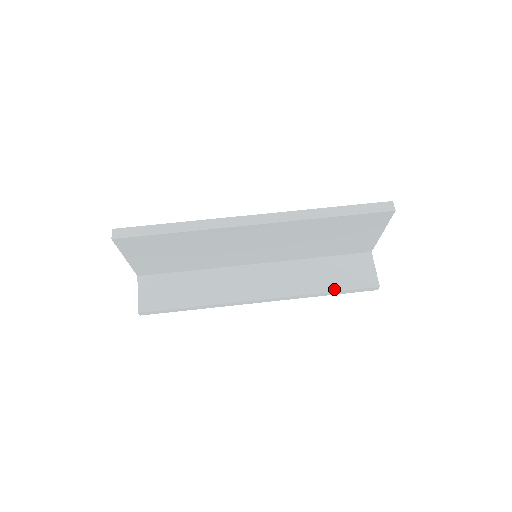
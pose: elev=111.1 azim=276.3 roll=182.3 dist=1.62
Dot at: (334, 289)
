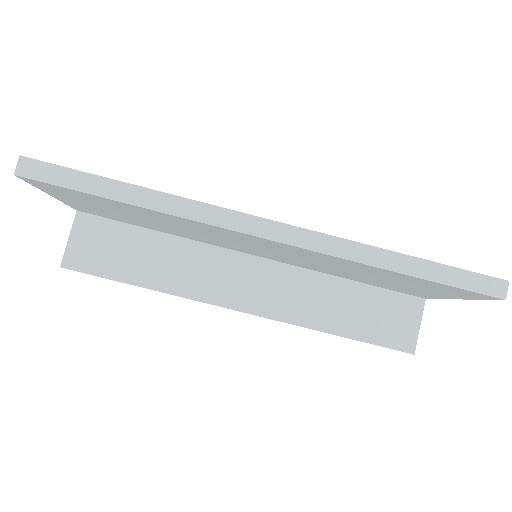
Dot at: (350, 334)
